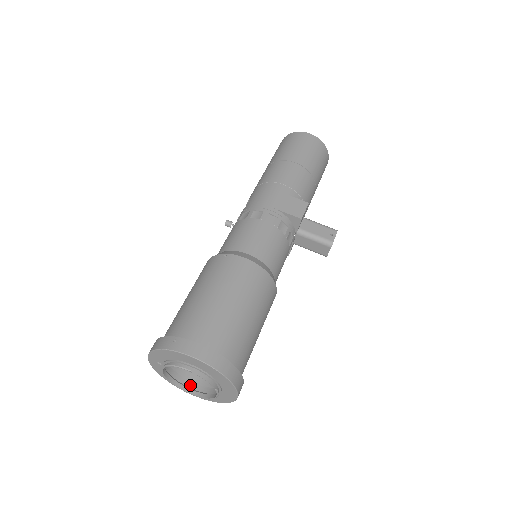
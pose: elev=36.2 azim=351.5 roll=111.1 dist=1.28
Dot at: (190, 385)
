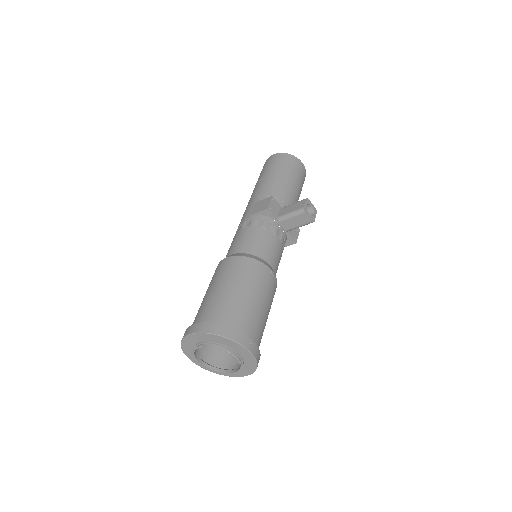
Dot at: (233, 368)
